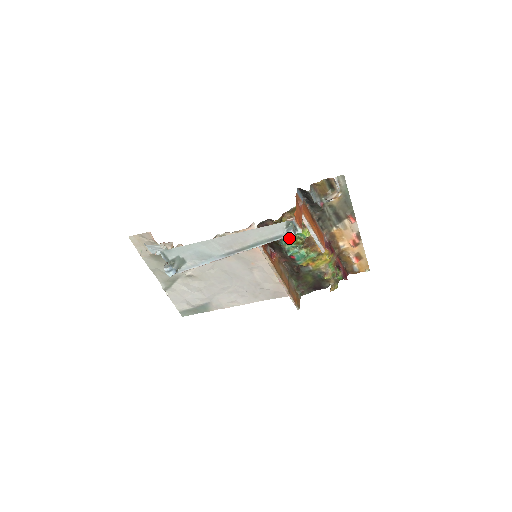
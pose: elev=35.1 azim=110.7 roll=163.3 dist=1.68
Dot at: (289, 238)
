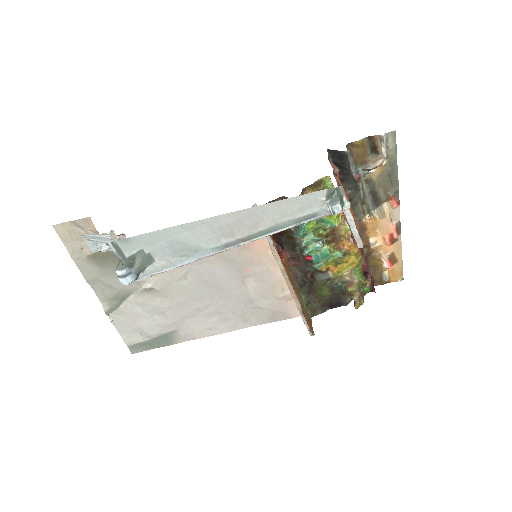
Dot at: (309, 227)
